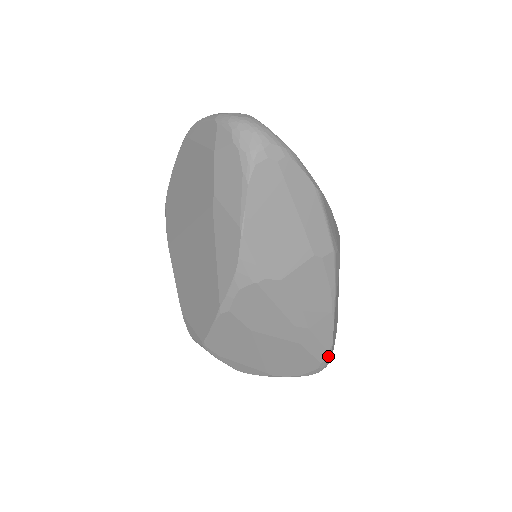
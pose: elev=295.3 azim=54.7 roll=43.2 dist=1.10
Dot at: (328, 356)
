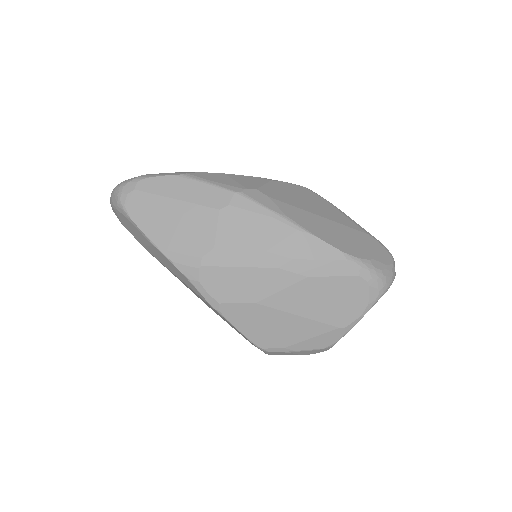
Dot at: (357, 264)
